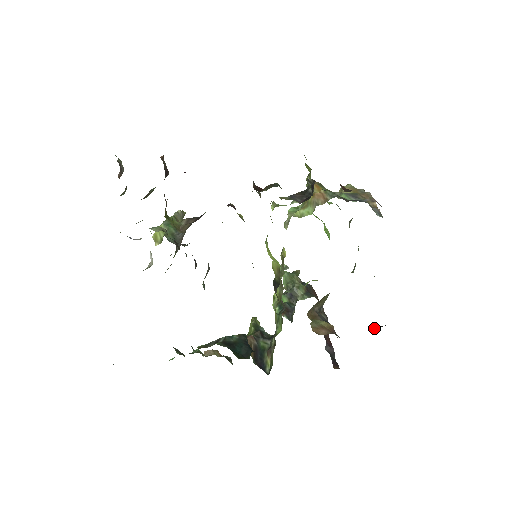
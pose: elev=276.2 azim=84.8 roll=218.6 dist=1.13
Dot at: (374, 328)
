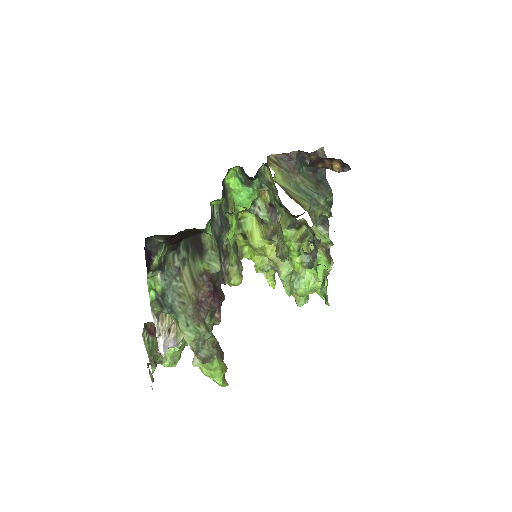
Dot at: occluded
